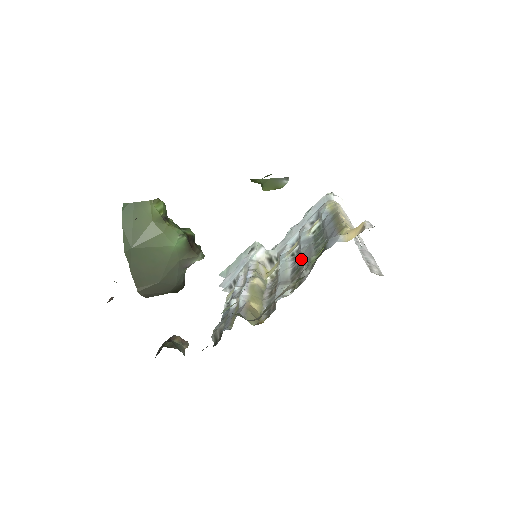
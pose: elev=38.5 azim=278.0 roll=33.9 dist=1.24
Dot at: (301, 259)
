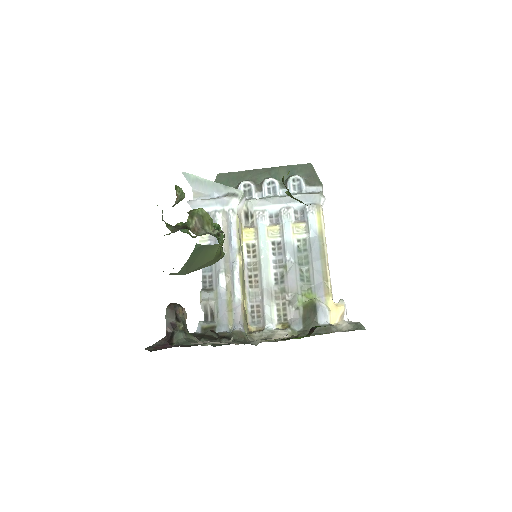
Dot at: (287, 279)
